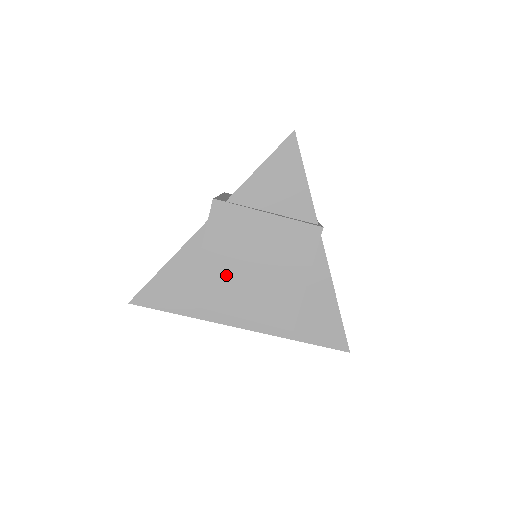
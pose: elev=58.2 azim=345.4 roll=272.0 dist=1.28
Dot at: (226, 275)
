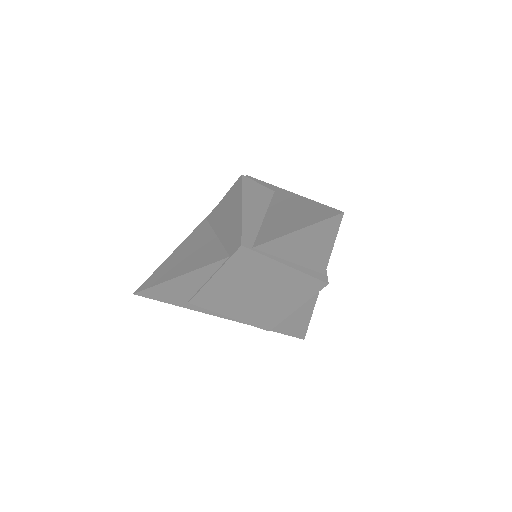
Dot at: (230, 293)
